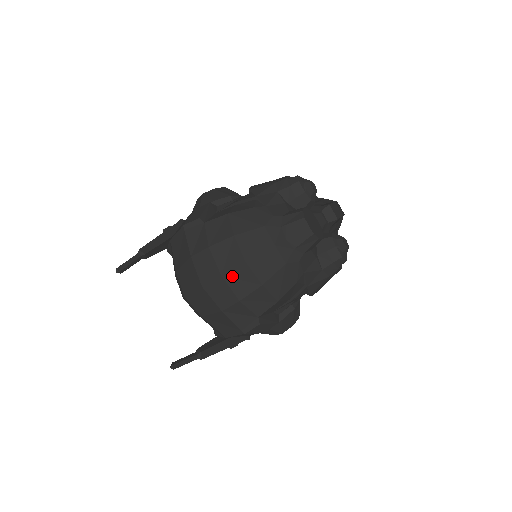
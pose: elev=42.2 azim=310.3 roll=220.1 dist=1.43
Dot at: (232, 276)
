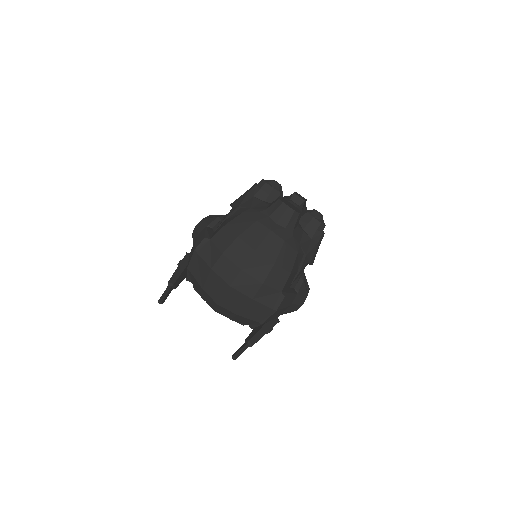
Dot at: (249, 267)
